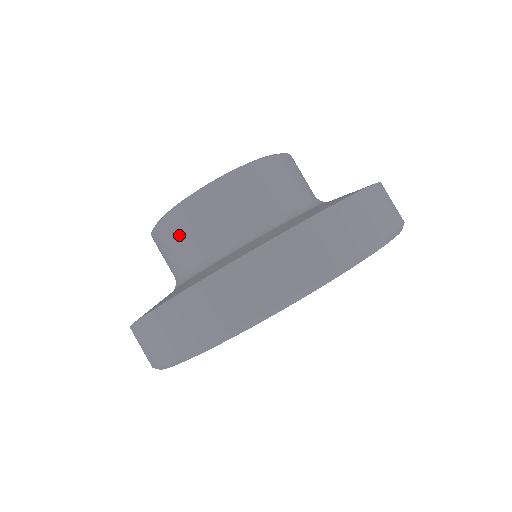
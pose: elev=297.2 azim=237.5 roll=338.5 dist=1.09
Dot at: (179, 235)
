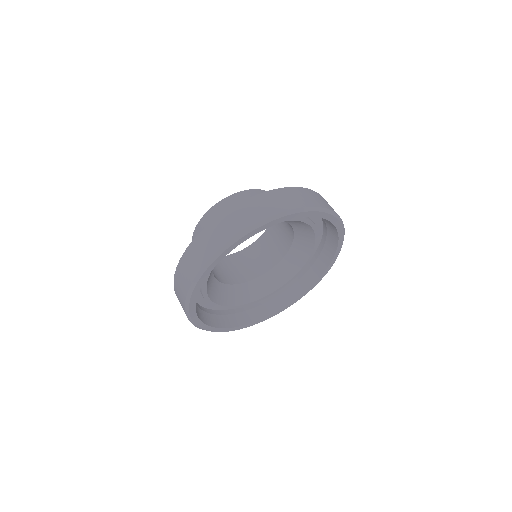
Dot at: occluded
